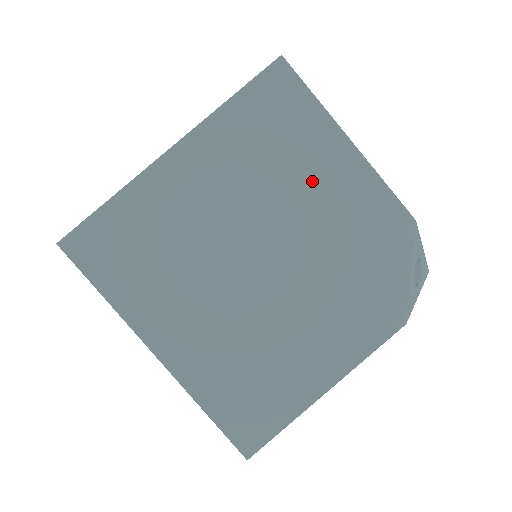
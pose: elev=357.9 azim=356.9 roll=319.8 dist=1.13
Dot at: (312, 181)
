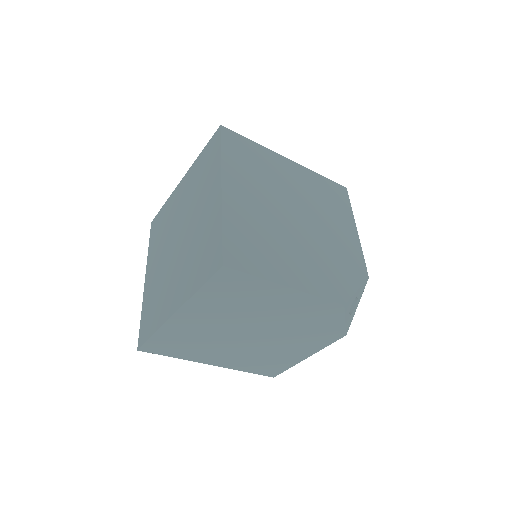
Dot at: (335, 222)
